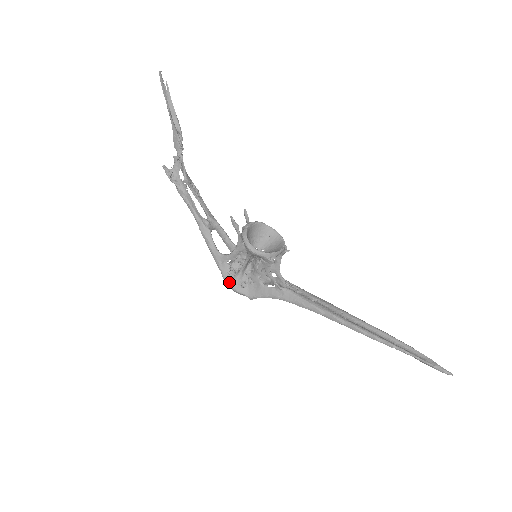
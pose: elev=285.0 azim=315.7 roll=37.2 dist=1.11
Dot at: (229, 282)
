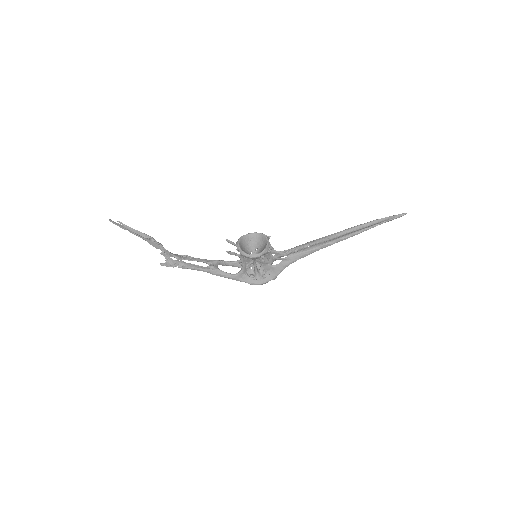
Dot at: (256, 283)
